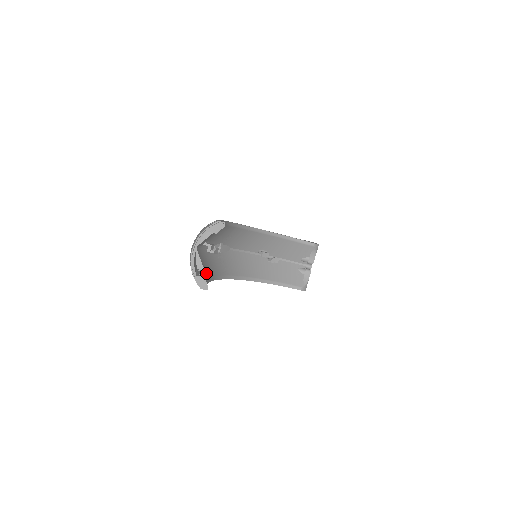
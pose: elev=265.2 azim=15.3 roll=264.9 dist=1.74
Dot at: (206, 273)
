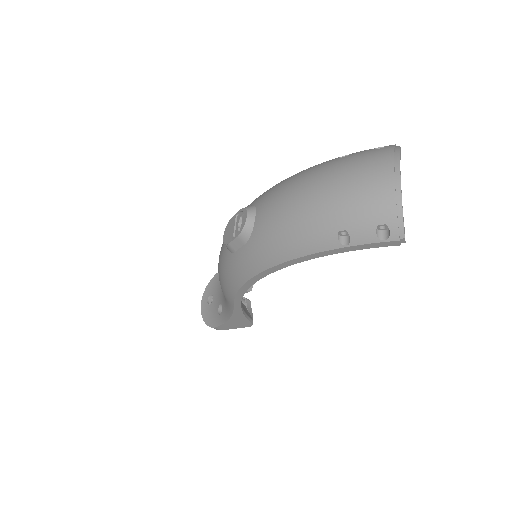
Dot at: occluded
